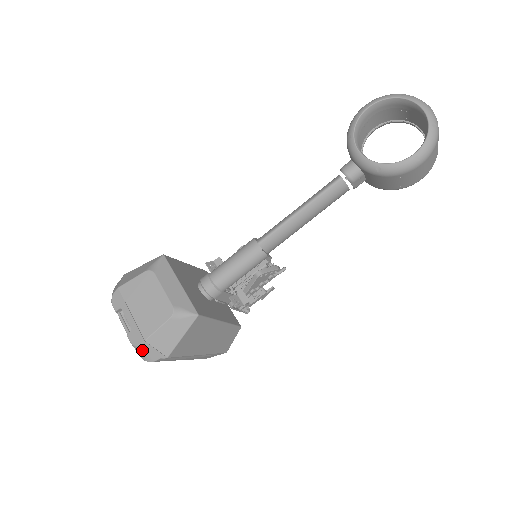
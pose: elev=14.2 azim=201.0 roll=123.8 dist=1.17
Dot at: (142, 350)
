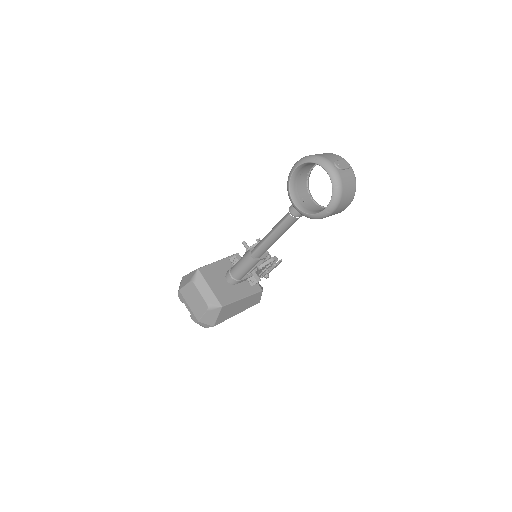
Dot at: (199, 324)
